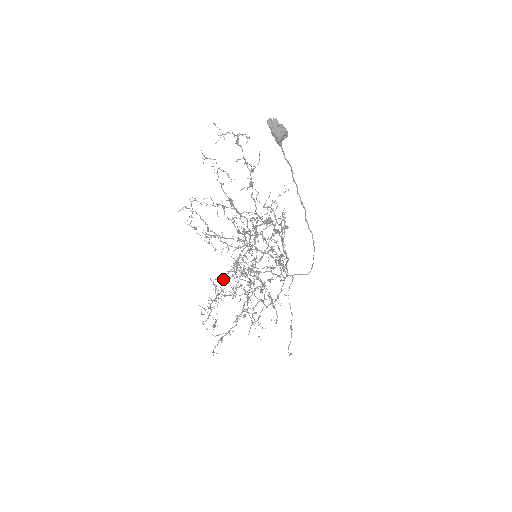
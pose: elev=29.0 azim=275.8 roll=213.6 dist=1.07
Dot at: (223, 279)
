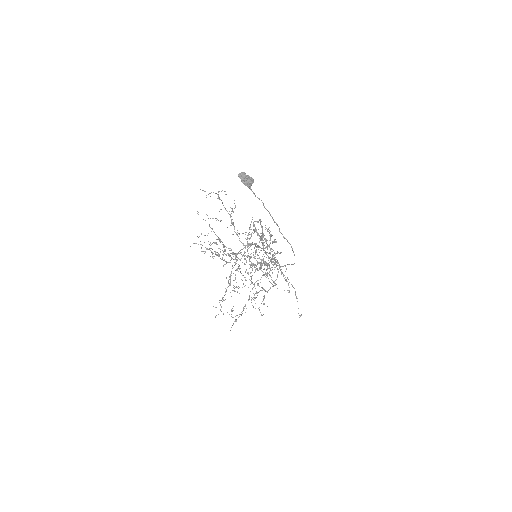
Dot at: (240, 271)
